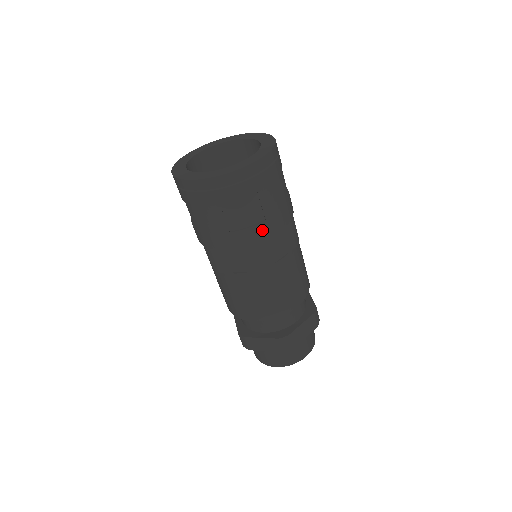
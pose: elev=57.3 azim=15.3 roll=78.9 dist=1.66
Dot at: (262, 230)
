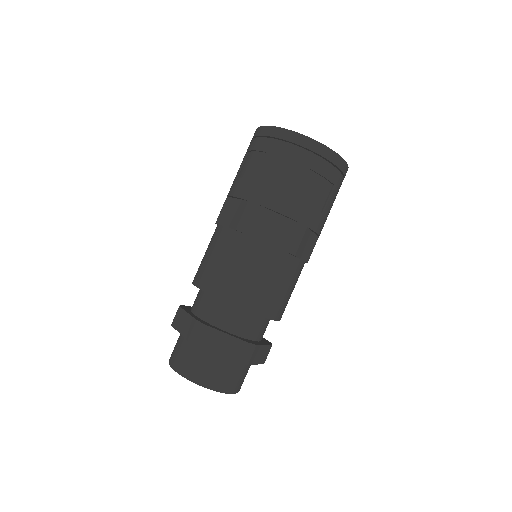
Dot at: (315, 218)
